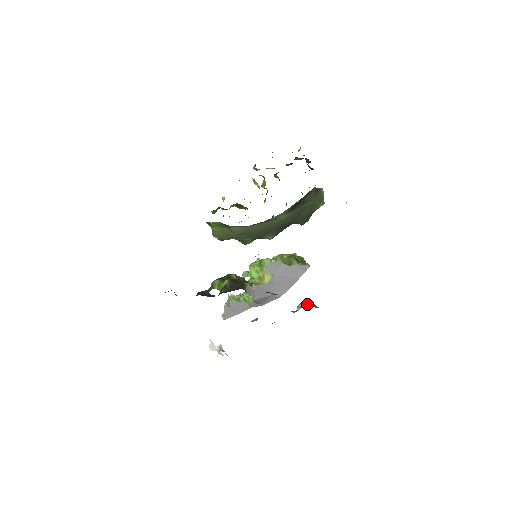
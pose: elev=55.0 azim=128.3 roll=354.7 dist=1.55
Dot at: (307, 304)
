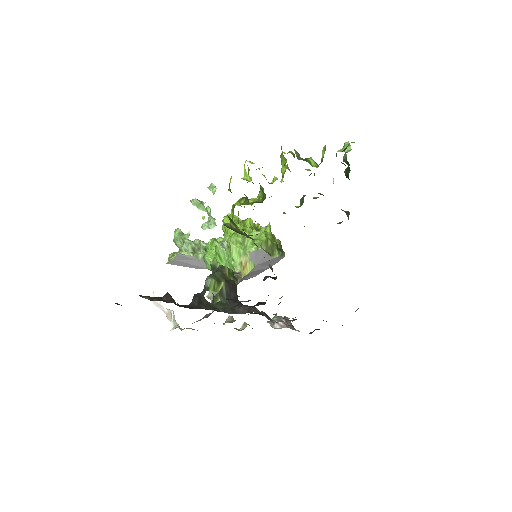
Dot at: occluded
